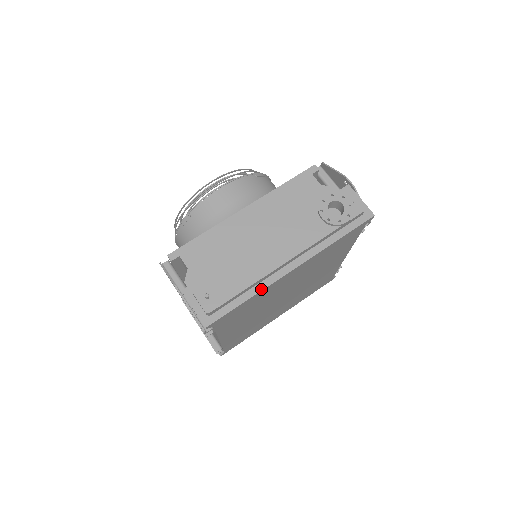
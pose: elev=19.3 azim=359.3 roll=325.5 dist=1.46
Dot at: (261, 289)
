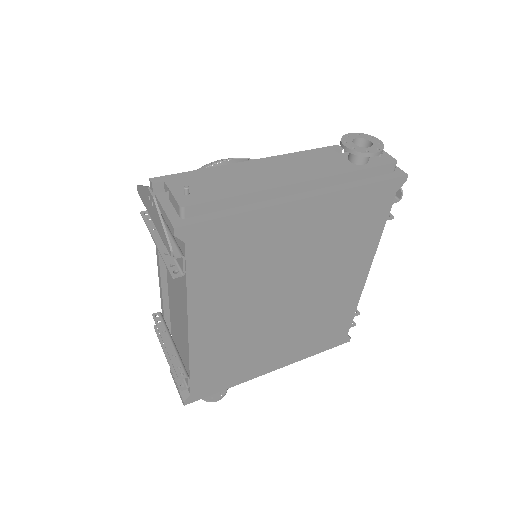
Dot at: (259, 207)
